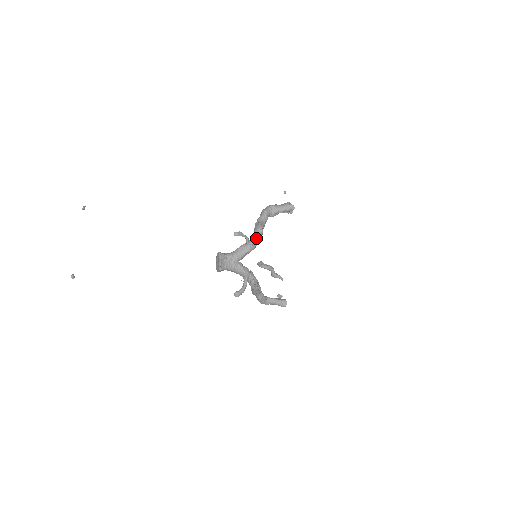
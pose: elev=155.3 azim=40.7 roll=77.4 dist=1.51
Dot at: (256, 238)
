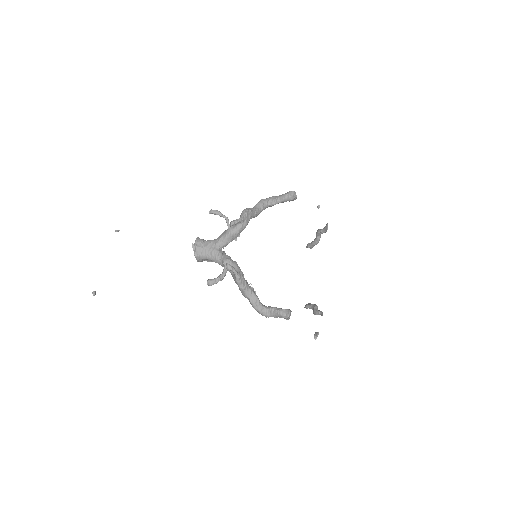
Dot at: (239, 220)
